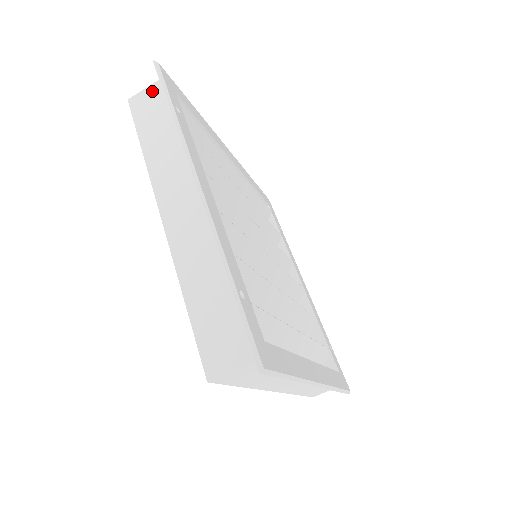
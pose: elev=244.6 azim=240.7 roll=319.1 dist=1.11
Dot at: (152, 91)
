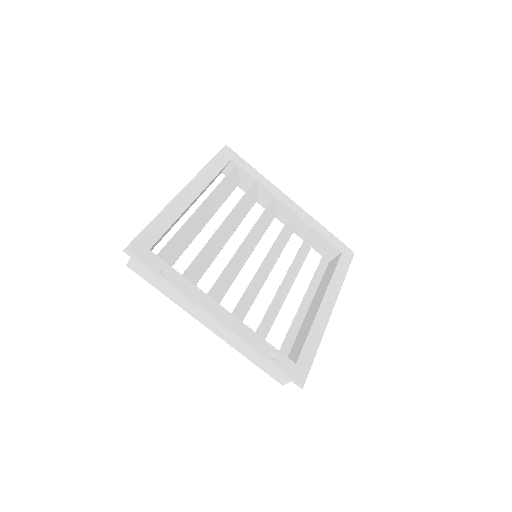
Dot at: occluded
